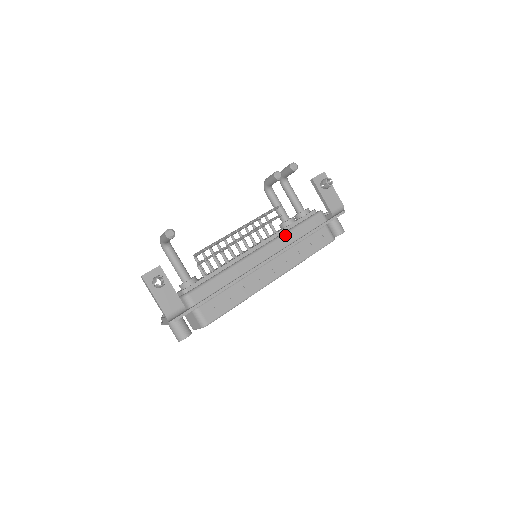
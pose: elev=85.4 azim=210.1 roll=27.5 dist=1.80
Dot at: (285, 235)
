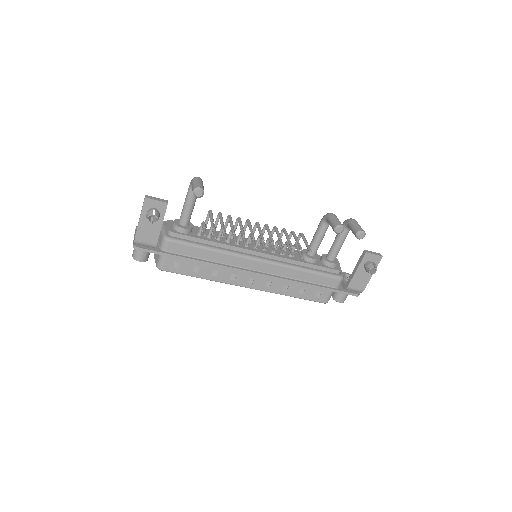
Dot at: (292, 268)
